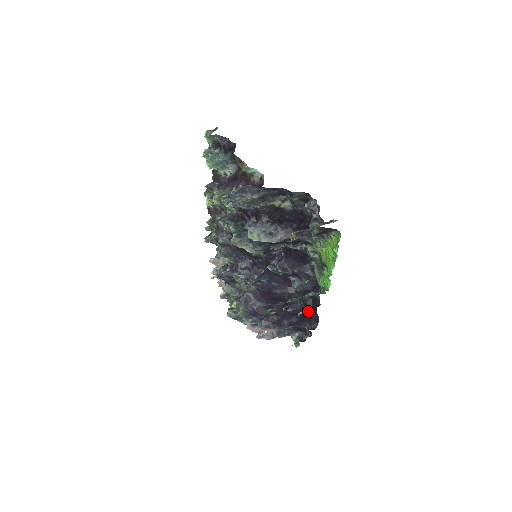
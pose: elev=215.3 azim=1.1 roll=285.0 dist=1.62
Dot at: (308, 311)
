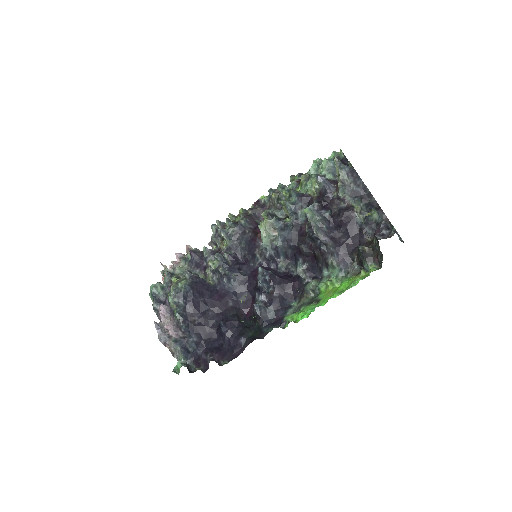
Dot at: (236, 341)
